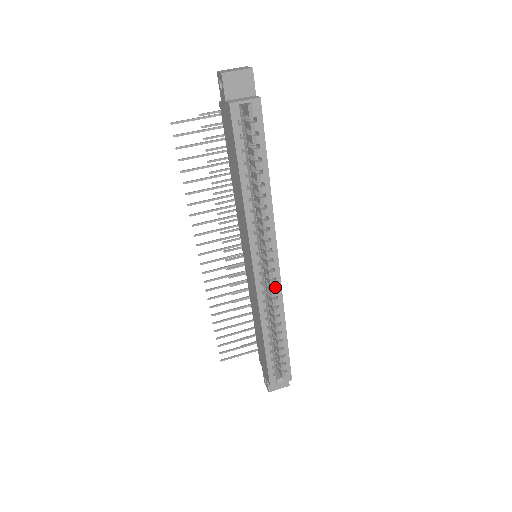
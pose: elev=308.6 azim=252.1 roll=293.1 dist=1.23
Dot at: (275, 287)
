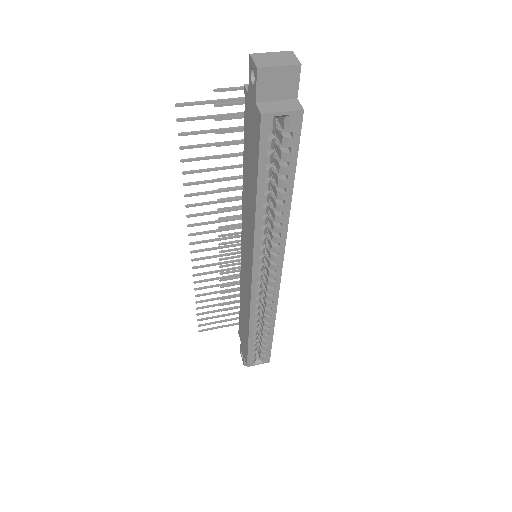
Dot at: occluded
